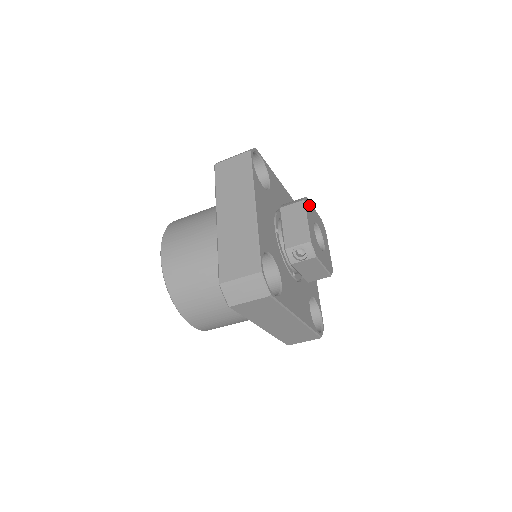
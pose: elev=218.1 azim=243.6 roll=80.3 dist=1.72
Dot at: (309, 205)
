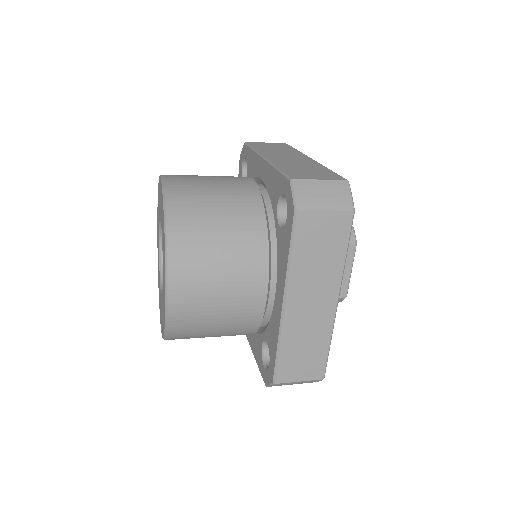
Dot at: occluded
